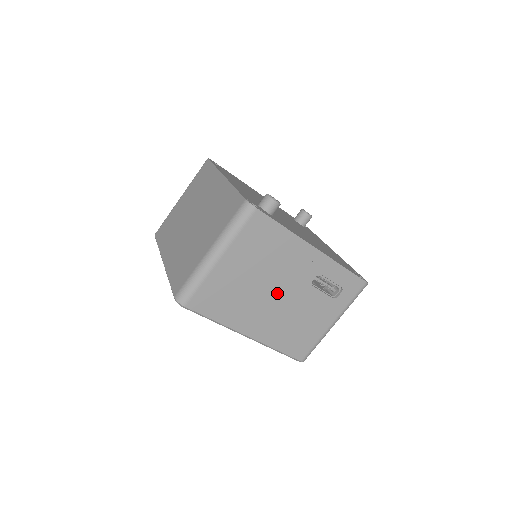
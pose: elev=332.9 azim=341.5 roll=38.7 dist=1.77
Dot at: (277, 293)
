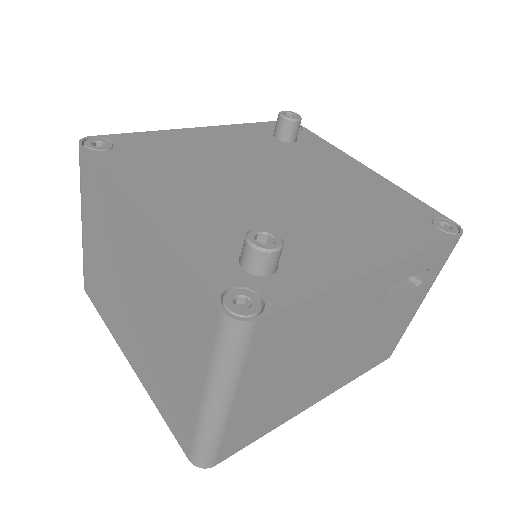
Dot at: (337, 350)
